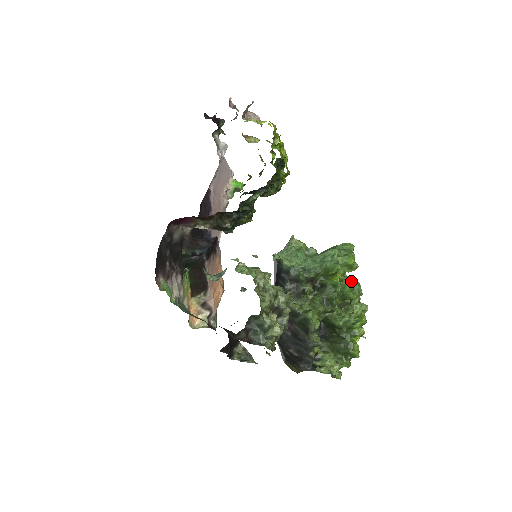
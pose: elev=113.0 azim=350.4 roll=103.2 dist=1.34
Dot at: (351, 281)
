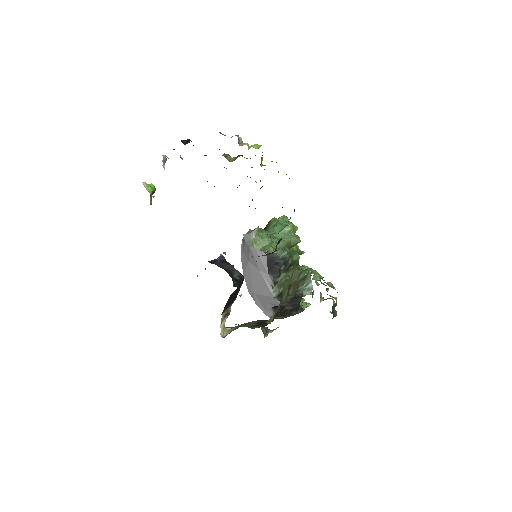
Dot at: occluded
